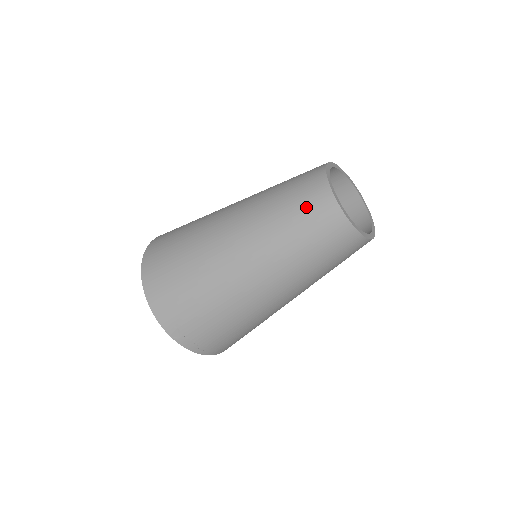
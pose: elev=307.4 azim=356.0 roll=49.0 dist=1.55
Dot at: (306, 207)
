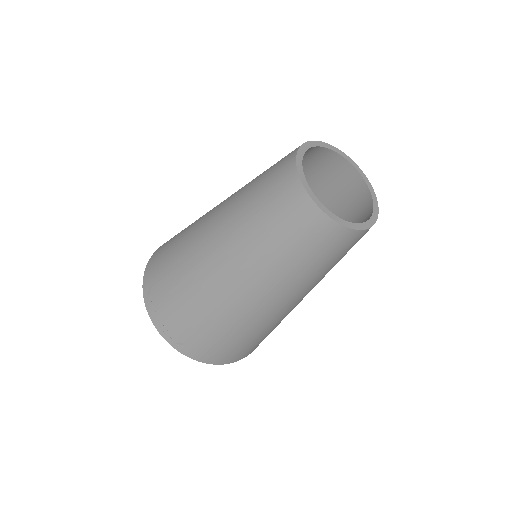
Dot at: (275, 165)
